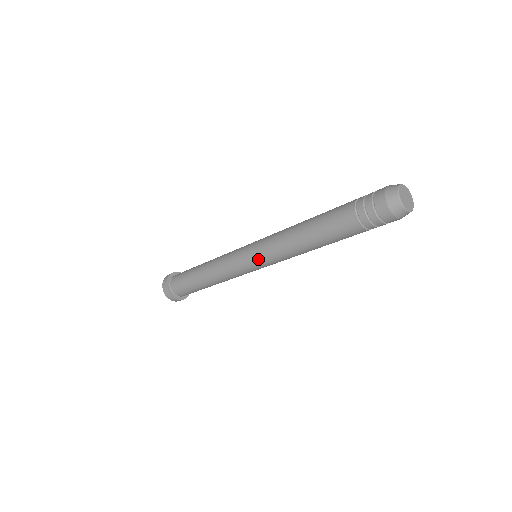
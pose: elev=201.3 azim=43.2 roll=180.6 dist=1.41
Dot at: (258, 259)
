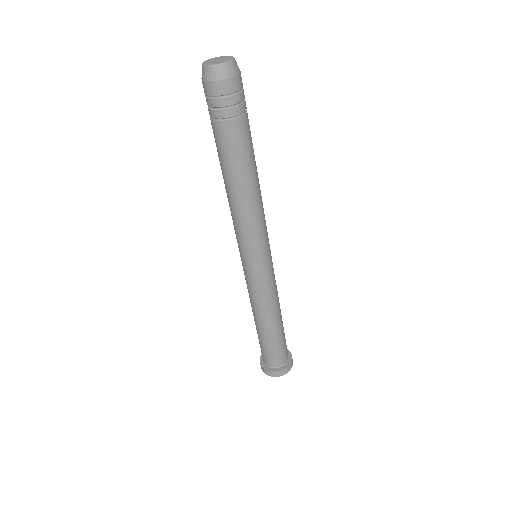
Dot at: (241, 251)
